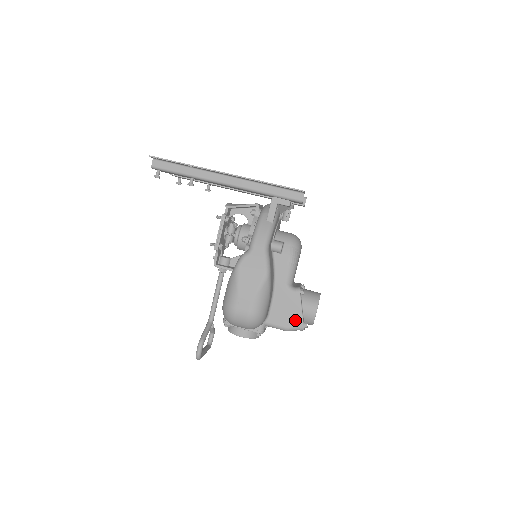
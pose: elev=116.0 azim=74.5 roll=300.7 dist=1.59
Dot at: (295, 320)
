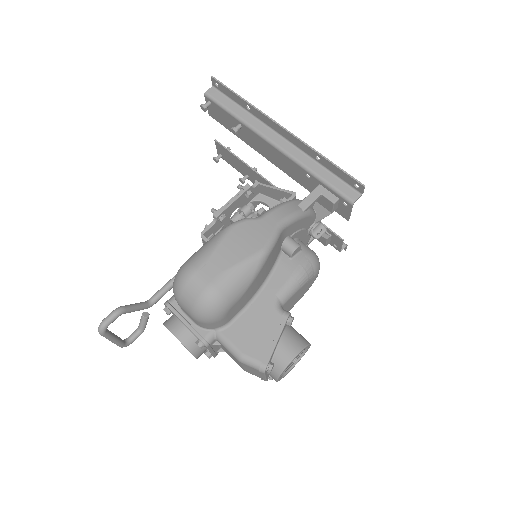
Dot at: (260, 350)
